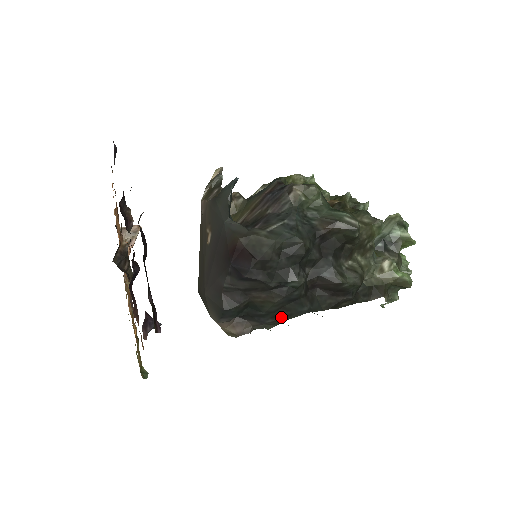
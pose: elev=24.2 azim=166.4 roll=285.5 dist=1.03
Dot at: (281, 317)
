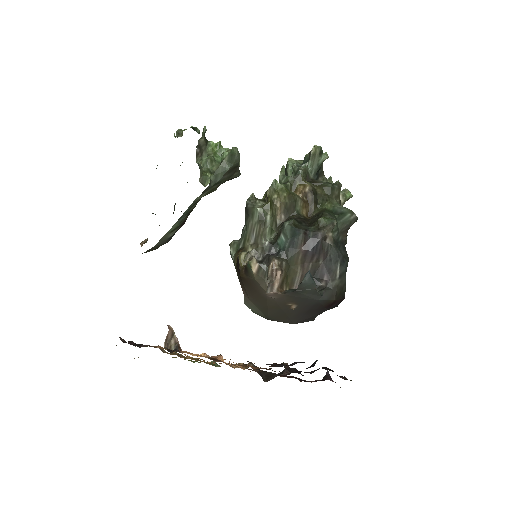
Dot at: occluded
